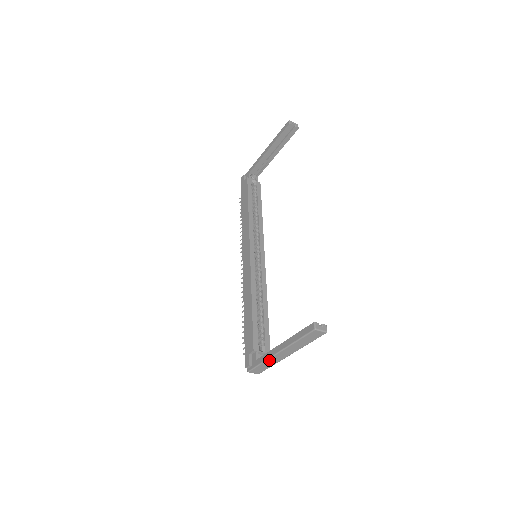
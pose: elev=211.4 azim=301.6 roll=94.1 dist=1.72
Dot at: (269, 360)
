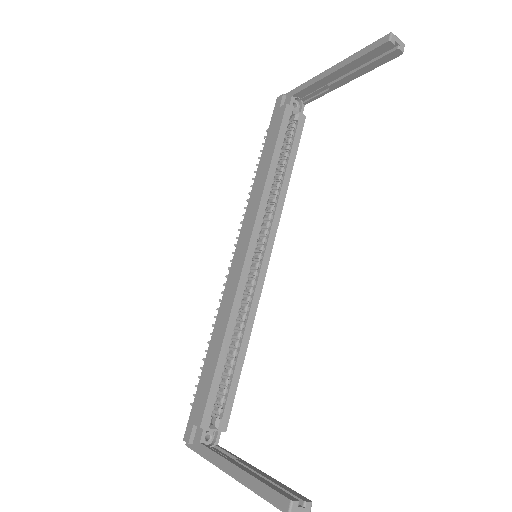
Dot at: (214, 463)
